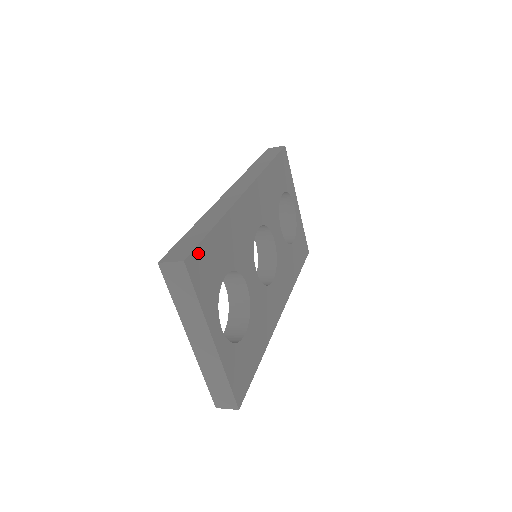
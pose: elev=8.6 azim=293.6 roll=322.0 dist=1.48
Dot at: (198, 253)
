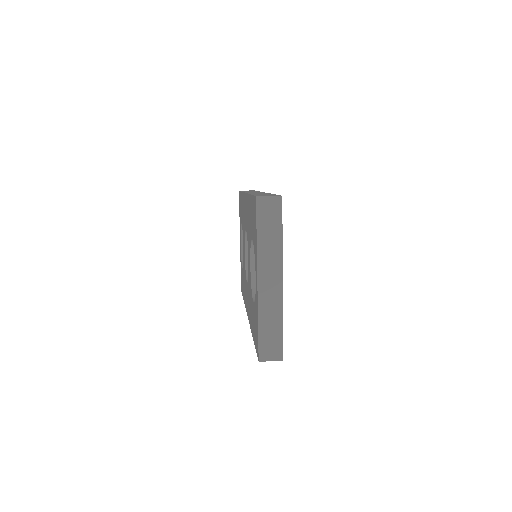
Dot at: occluded
